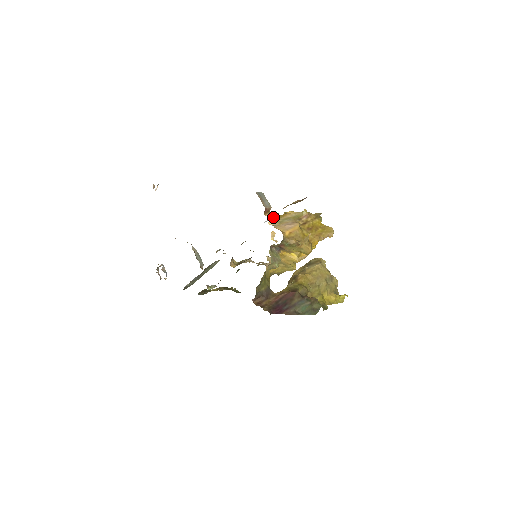
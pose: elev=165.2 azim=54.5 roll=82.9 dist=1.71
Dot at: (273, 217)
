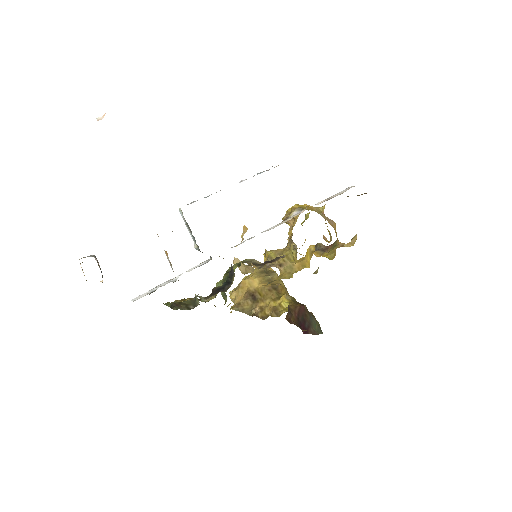
Dot at: occluded
